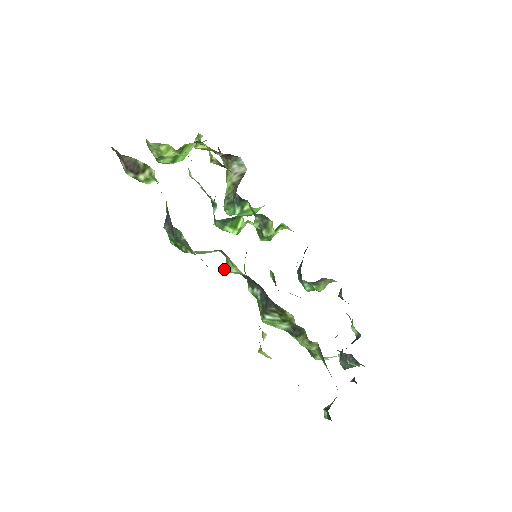
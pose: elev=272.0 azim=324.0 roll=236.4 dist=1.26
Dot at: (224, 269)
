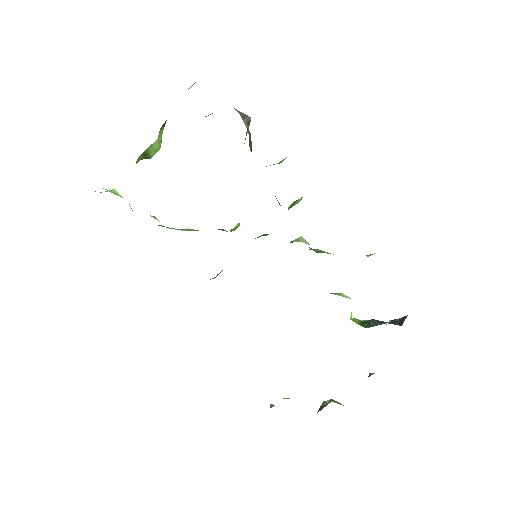
Dot at: occluded
